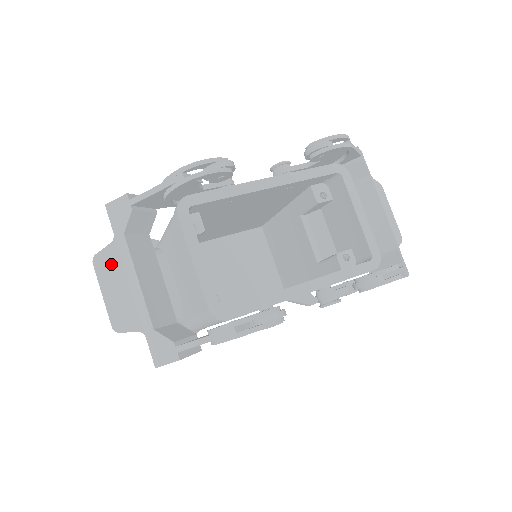
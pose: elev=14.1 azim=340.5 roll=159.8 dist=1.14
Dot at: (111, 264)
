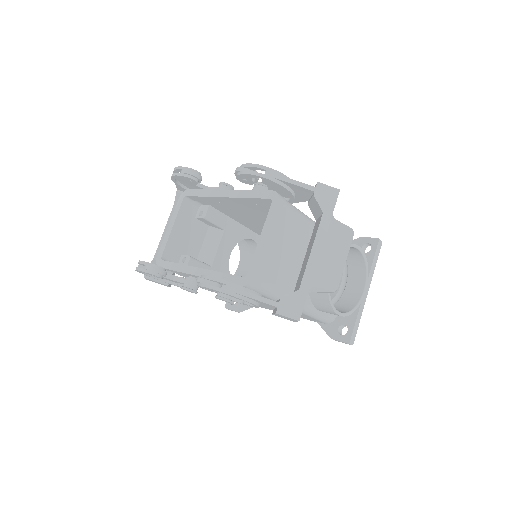
Dot at: occluded
